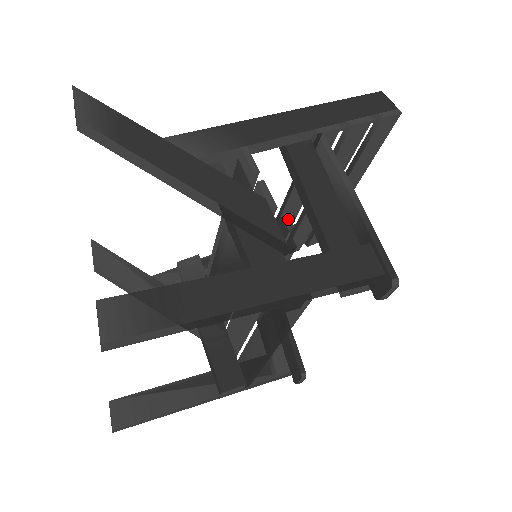
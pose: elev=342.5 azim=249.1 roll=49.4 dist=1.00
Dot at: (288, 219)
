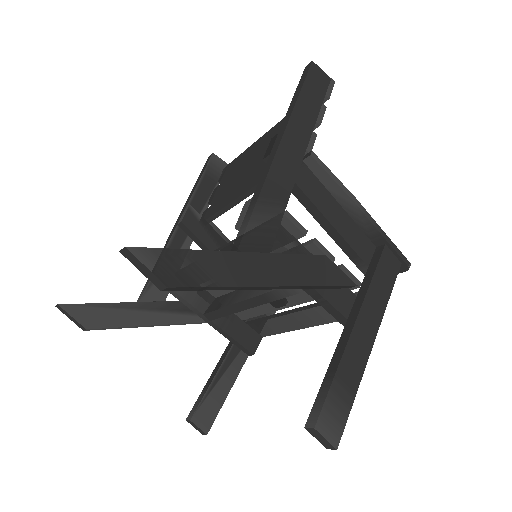
Dot at: occluded
